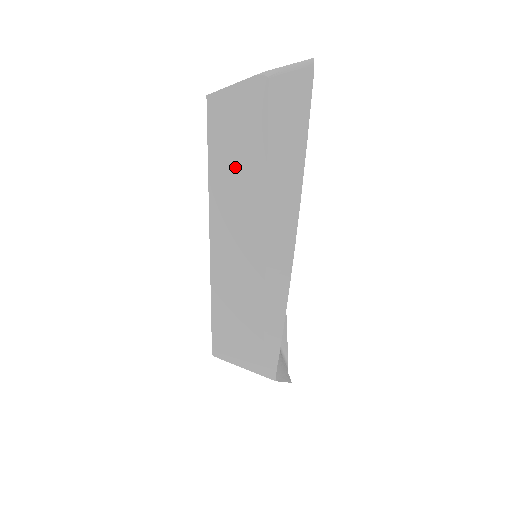
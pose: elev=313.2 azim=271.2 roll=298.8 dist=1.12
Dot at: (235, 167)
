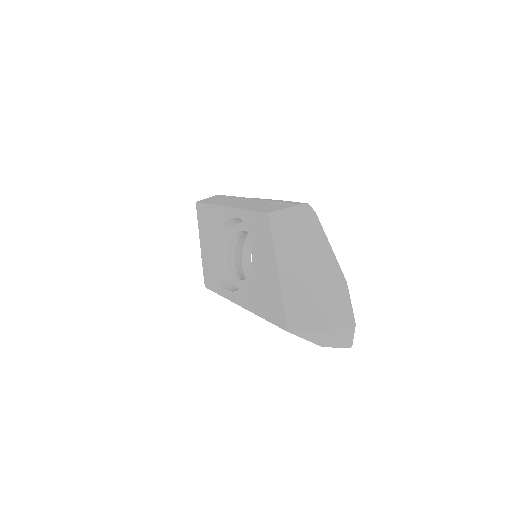
Dot at: occluded
